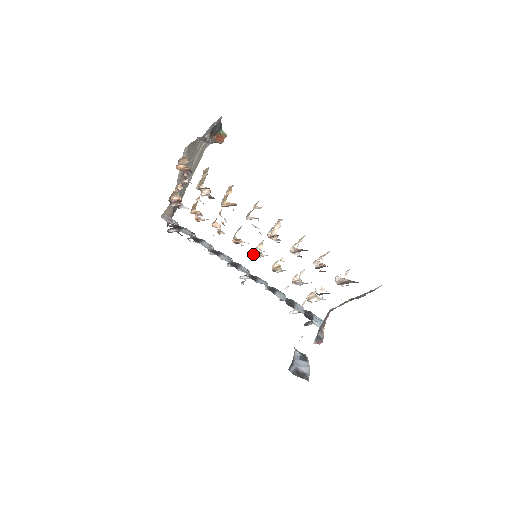
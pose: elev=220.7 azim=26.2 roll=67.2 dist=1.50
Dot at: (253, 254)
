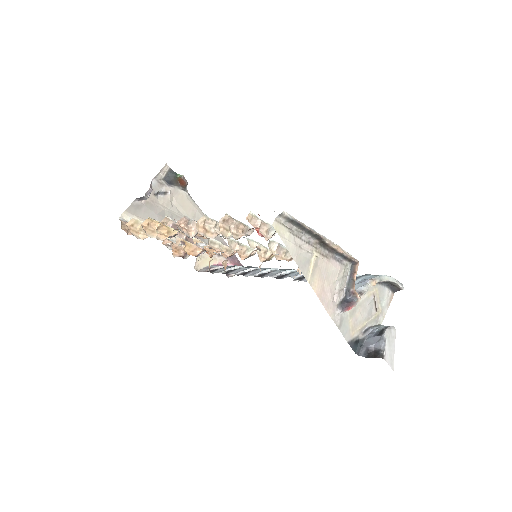
Dot at: (247, 257)
